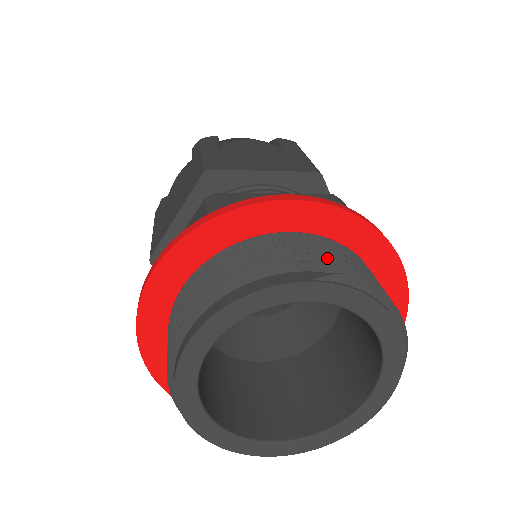
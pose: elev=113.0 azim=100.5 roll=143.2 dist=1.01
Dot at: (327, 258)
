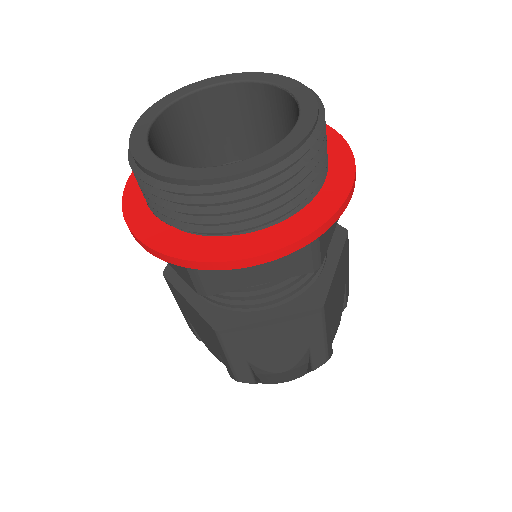
Dot at: occluded
